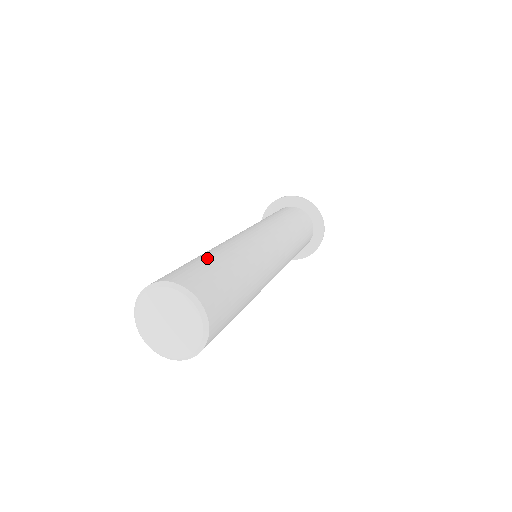
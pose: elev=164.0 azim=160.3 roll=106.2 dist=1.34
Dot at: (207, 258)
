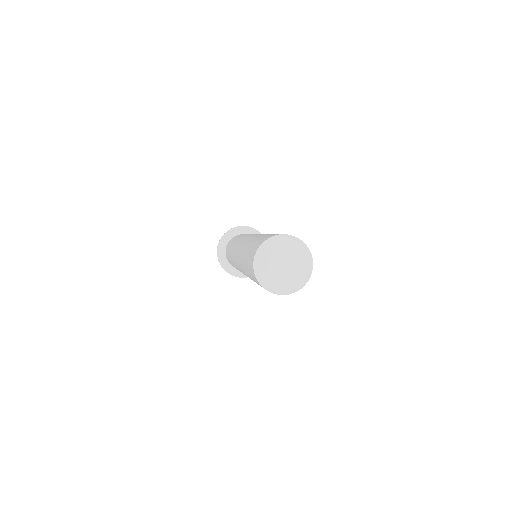
Dot at: occluded
